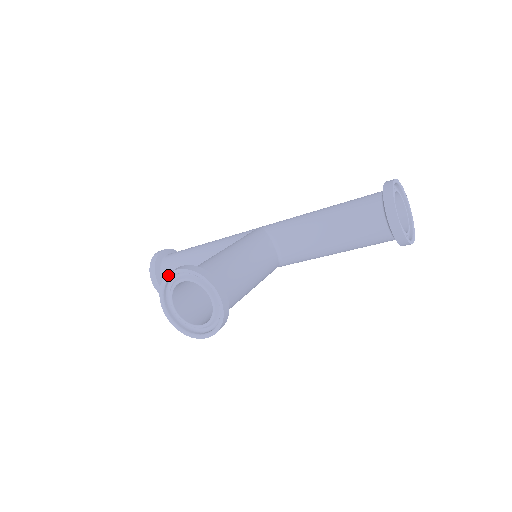
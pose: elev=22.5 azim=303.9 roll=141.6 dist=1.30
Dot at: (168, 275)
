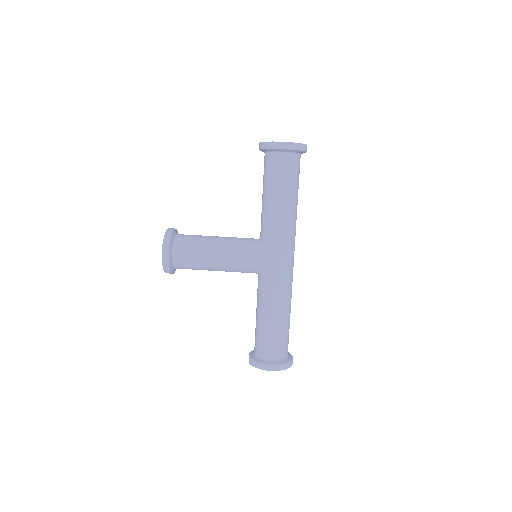
Dot at: occluded
